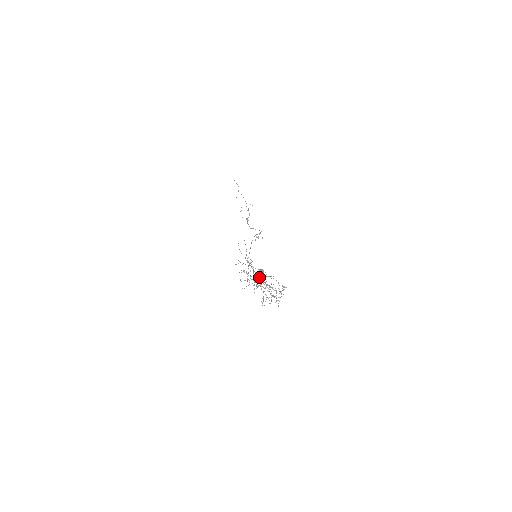
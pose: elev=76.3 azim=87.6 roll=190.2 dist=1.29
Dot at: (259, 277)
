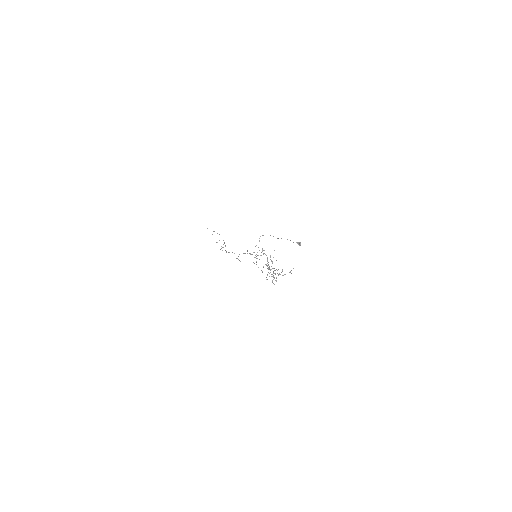
Dot at: occluded
